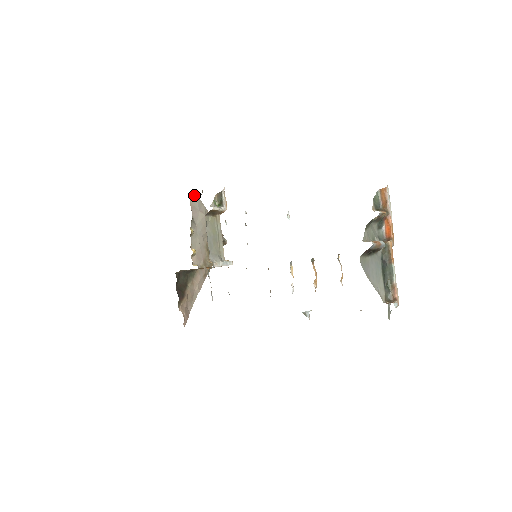
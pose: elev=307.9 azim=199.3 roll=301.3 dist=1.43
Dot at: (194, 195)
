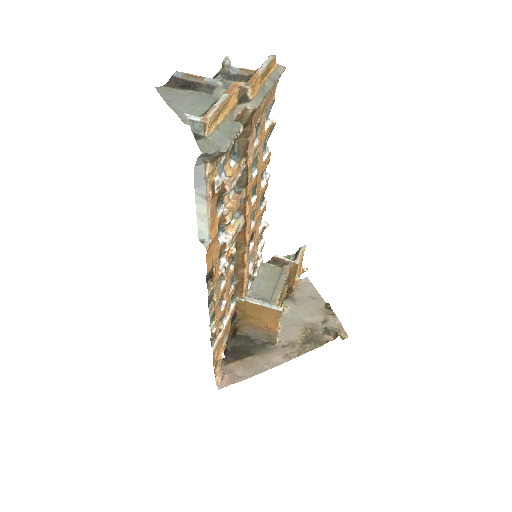
Dot at: (307, 282)
